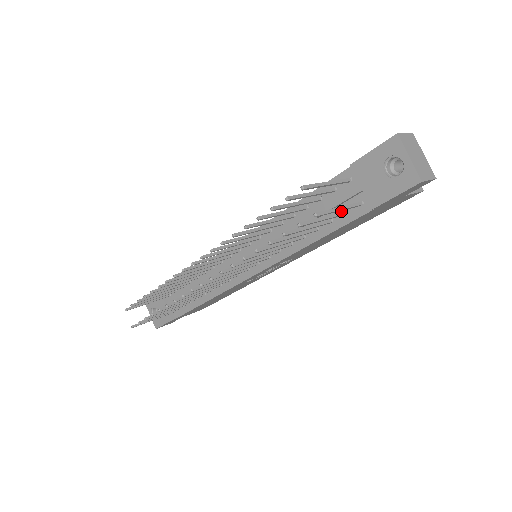
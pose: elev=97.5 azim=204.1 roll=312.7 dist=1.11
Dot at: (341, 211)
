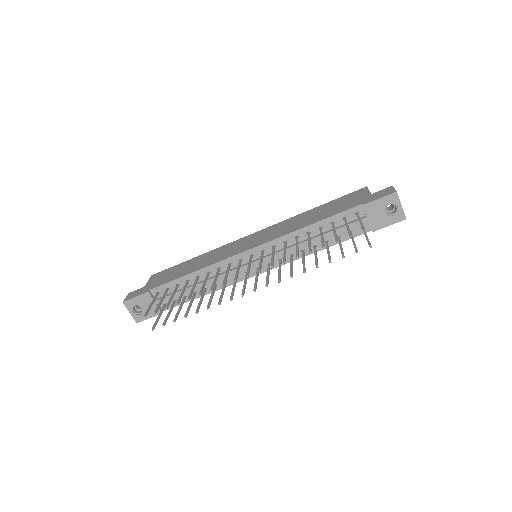
Dot at: occluded
